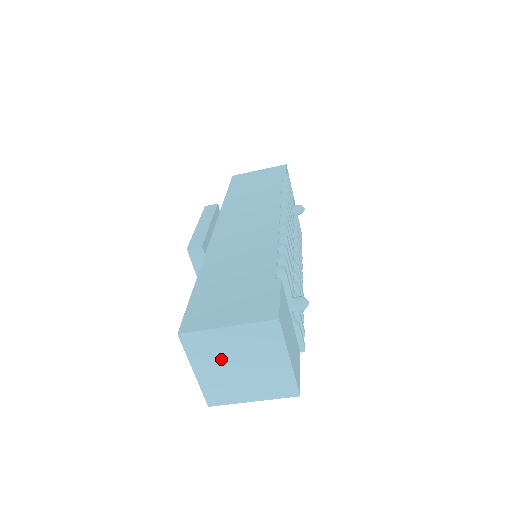
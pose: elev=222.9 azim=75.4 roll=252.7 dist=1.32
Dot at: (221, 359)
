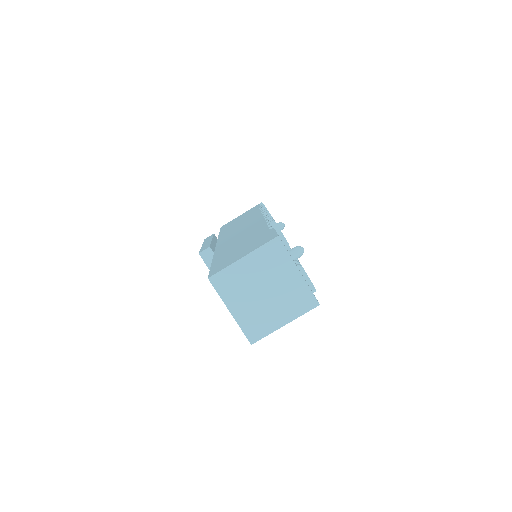
Dot at: (247, 290)
